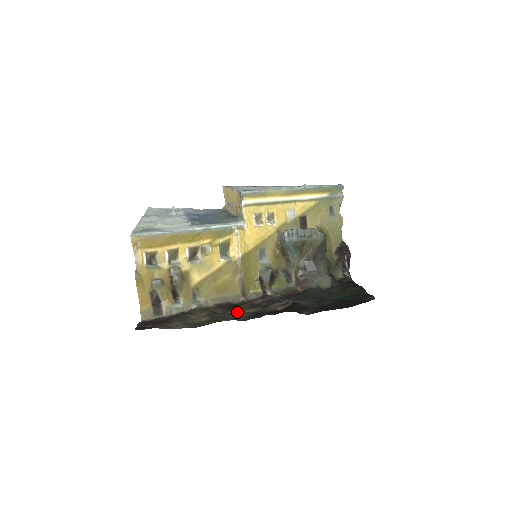
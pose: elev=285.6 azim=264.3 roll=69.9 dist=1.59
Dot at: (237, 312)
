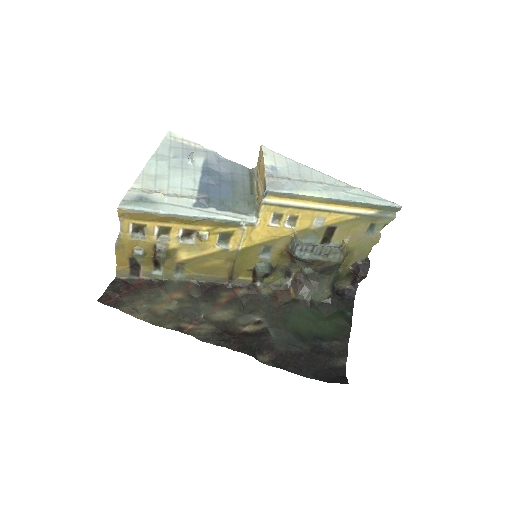
Dot at: (209, 310)
